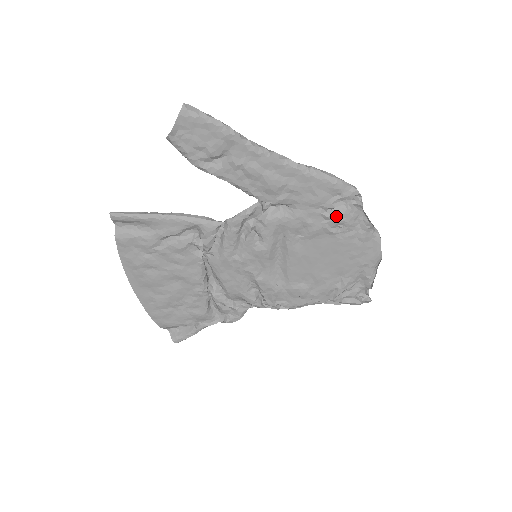
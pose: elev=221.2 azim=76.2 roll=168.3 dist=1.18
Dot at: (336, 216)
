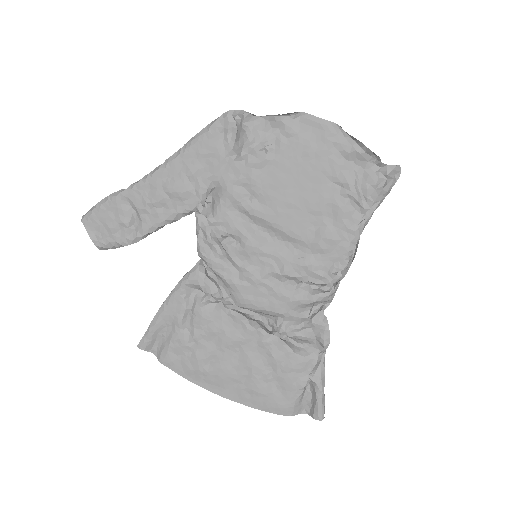
Dot at: (246, 147)
